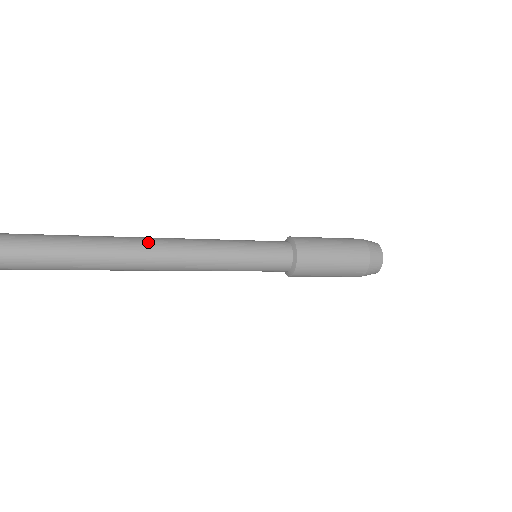
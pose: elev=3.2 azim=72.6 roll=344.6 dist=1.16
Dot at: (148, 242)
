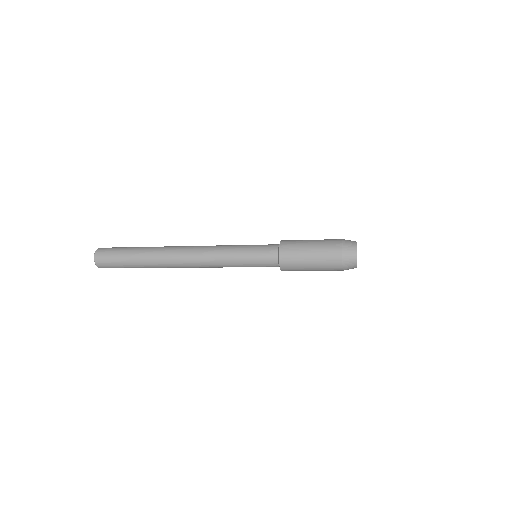
Dot at: (179, 258)
